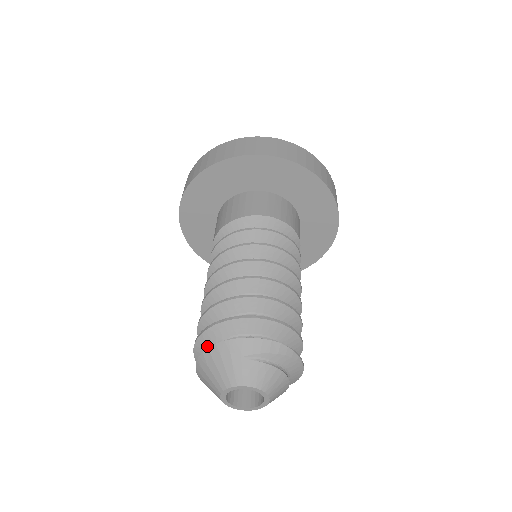
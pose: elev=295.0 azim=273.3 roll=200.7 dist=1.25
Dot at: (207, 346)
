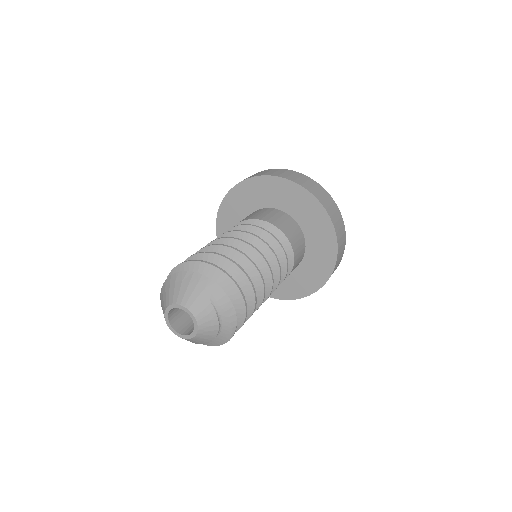
Dot at: occluded
